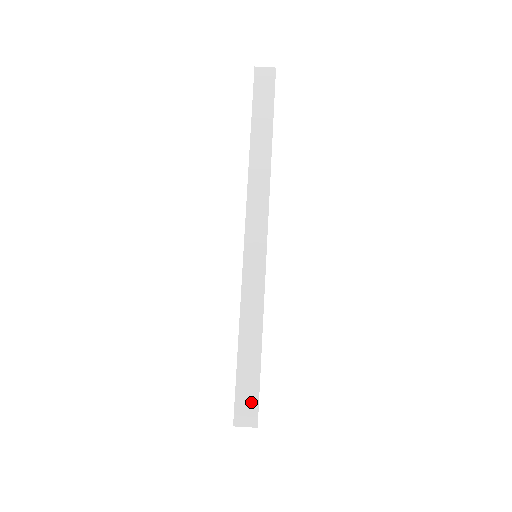
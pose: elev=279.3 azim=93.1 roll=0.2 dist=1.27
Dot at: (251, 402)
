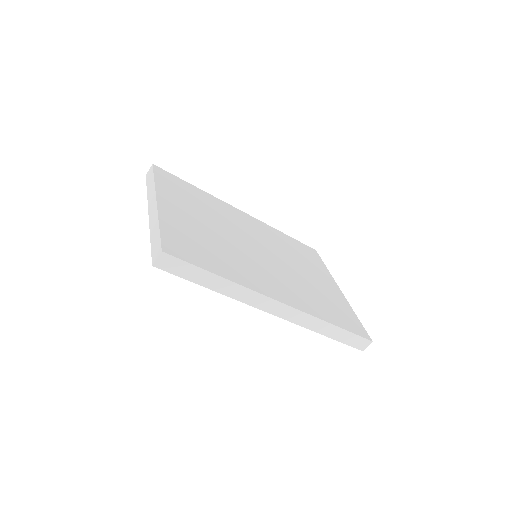
Dot at: (360, 341)
